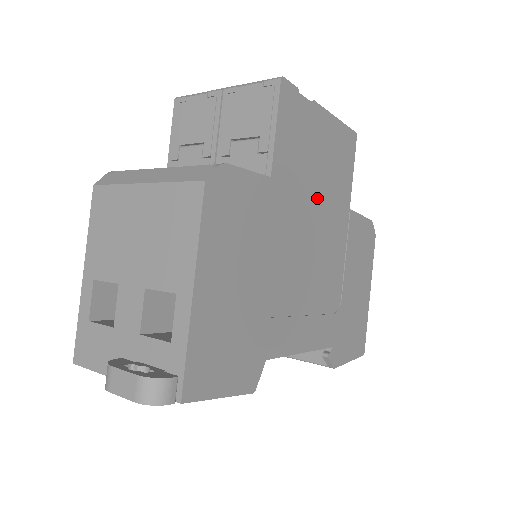
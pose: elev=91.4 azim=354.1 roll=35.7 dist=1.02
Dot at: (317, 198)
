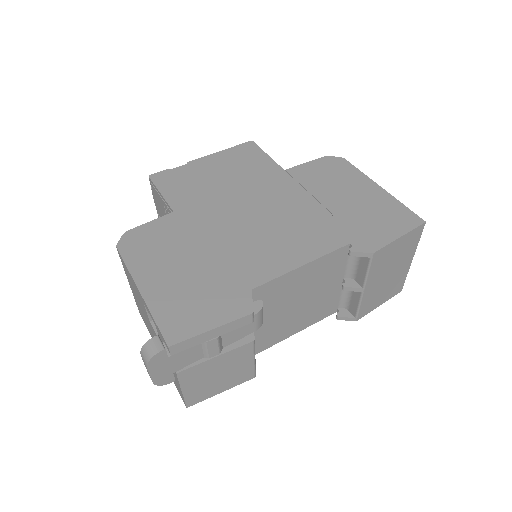
Dot at: (234, 191)
